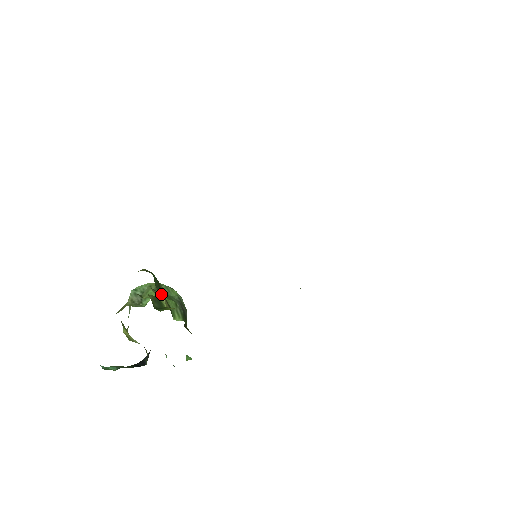
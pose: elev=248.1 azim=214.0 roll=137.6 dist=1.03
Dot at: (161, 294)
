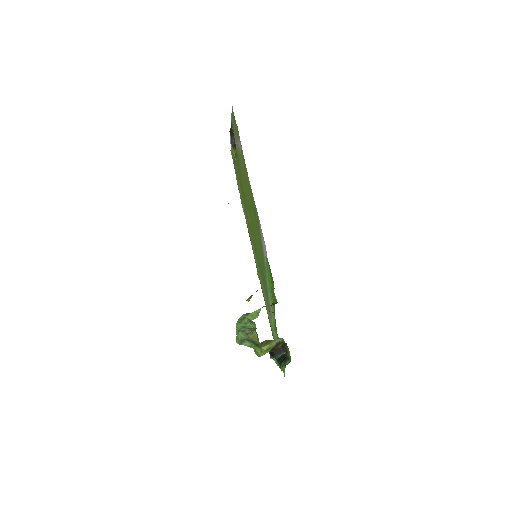
Dot at: occluded
